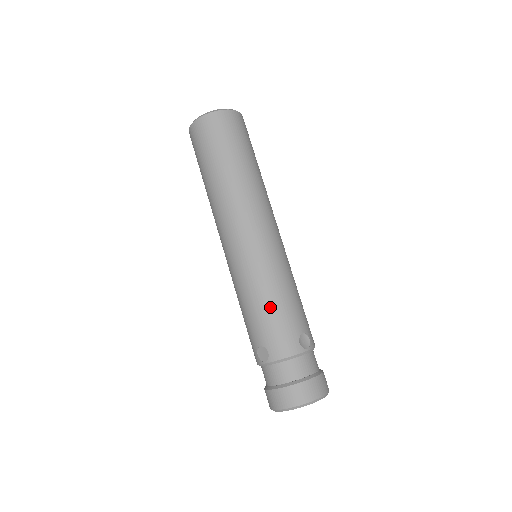
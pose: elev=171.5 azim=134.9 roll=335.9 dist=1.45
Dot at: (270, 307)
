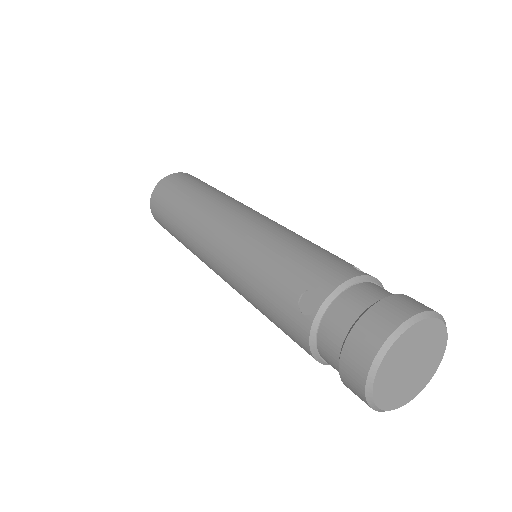
Dot at: (293, 249)
